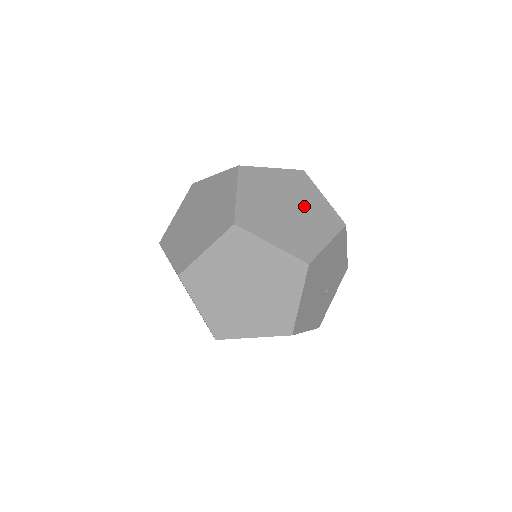
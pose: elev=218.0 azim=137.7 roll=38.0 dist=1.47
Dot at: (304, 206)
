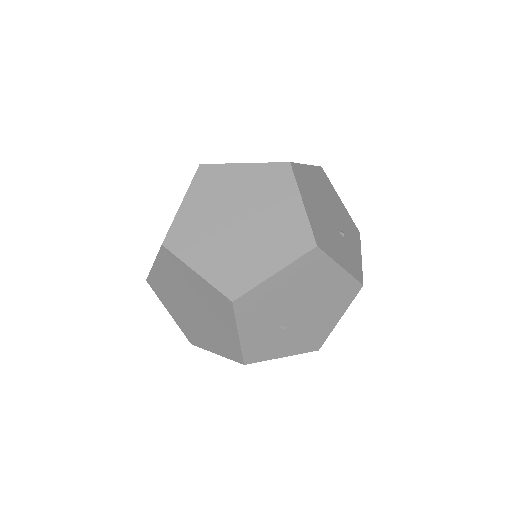
Dot at: occluded
